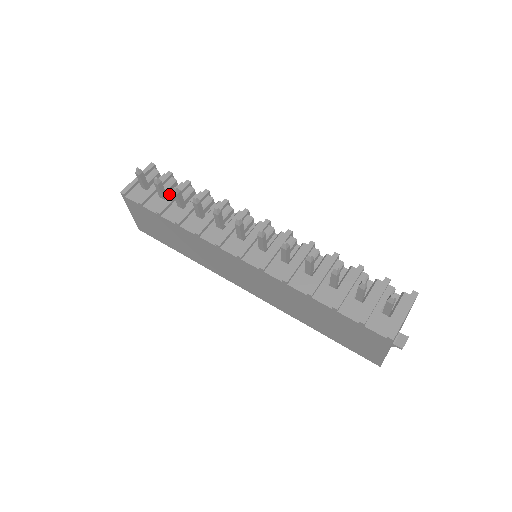
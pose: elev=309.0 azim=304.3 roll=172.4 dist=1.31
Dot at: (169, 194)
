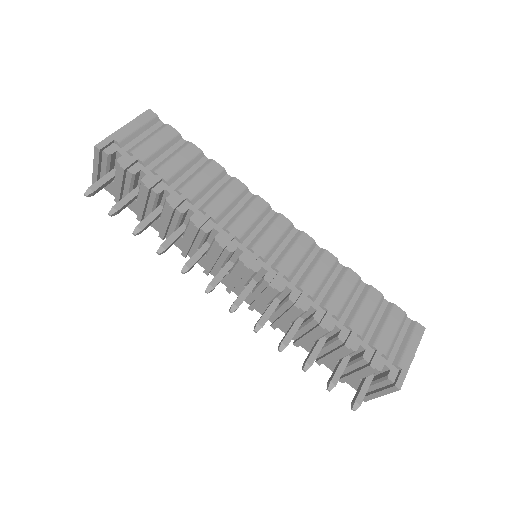
Dot at: (138, 182)
